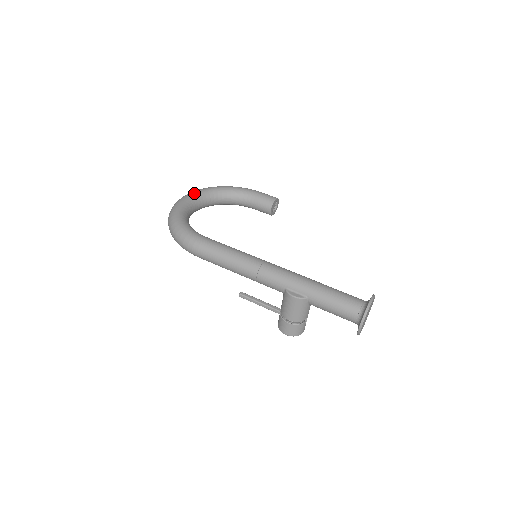
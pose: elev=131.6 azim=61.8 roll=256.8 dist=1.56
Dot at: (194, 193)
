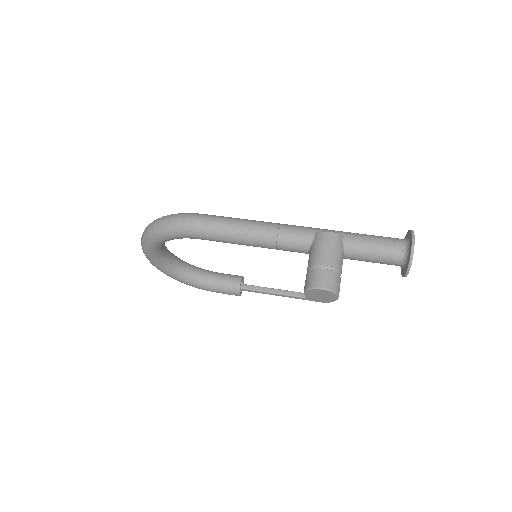
Dot at: occluded
